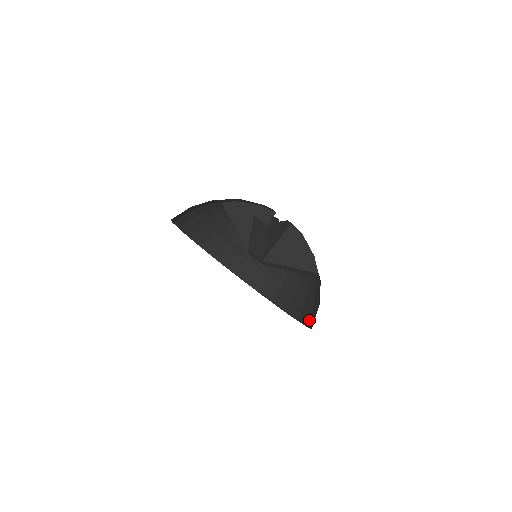
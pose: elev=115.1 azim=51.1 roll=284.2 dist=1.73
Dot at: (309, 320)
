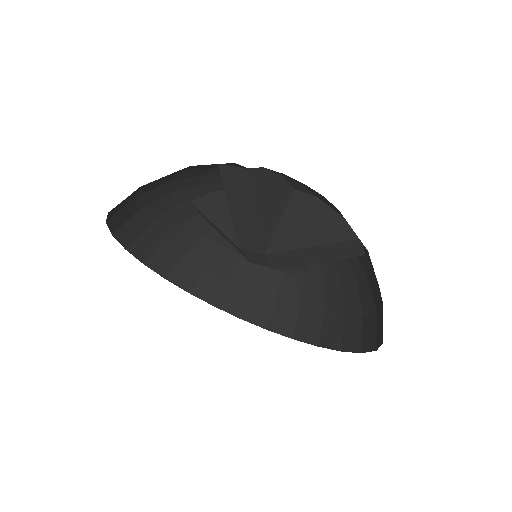
Dot at: (376, 337)
